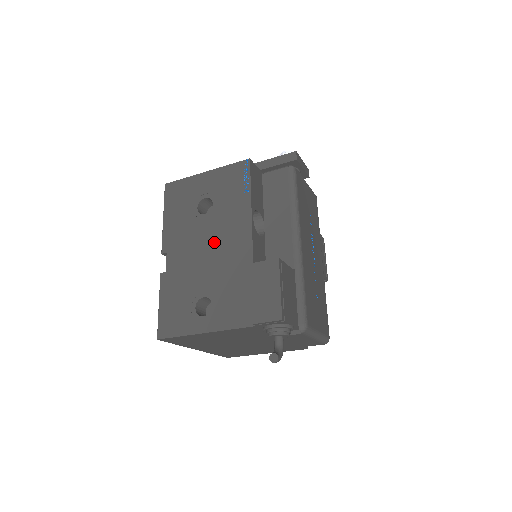
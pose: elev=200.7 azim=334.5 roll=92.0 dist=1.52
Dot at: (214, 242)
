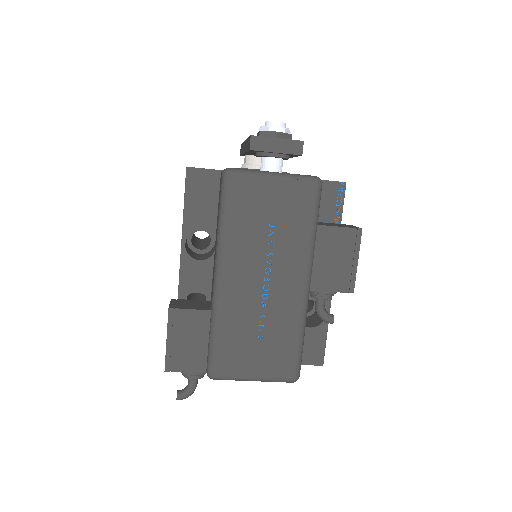
Dot at: occluded
